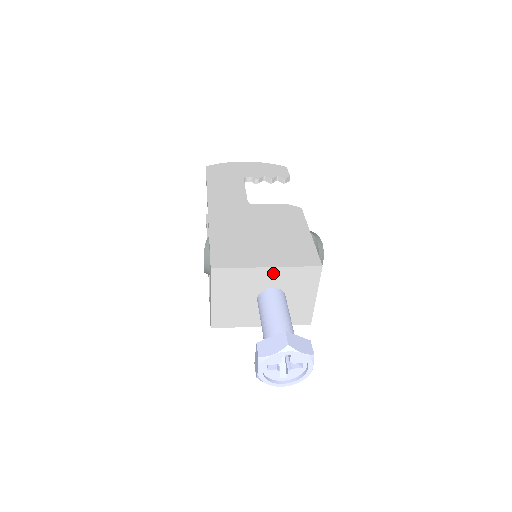
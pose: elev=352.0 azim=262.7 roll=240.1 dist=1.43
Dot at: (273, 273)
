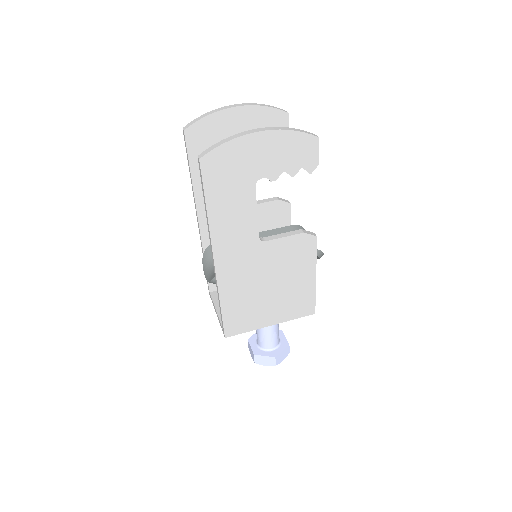
Dot at: occluded
